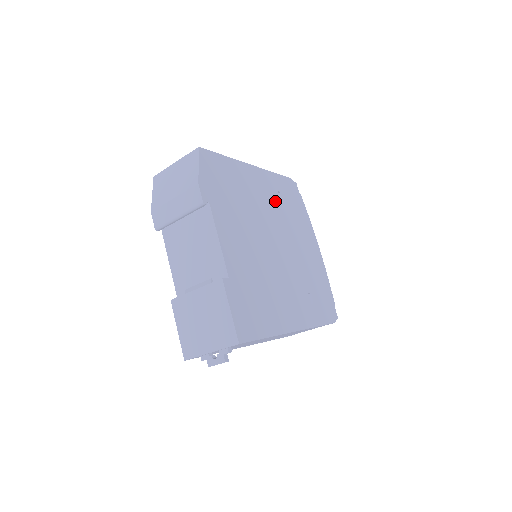
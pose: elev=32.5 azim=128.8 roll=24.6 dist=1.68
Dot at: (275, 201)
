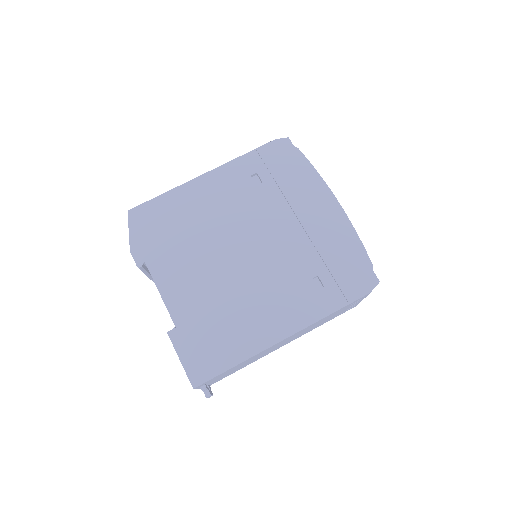
Dot at: (246, 192)
